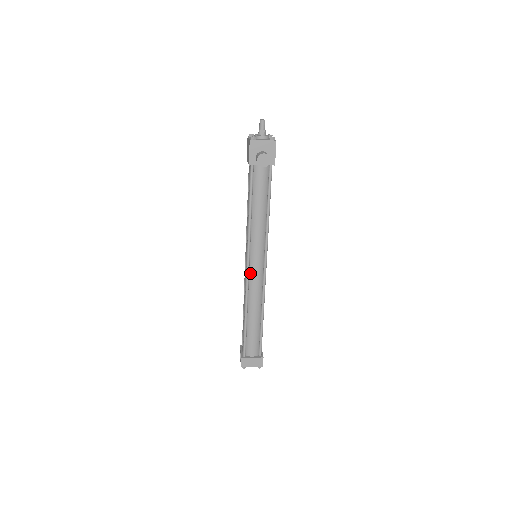
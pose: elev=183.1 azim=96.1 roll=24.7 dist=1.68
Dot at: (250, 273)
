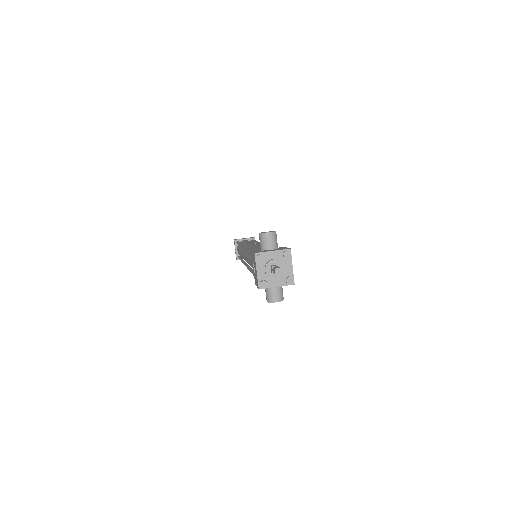
Dot at: occluded
